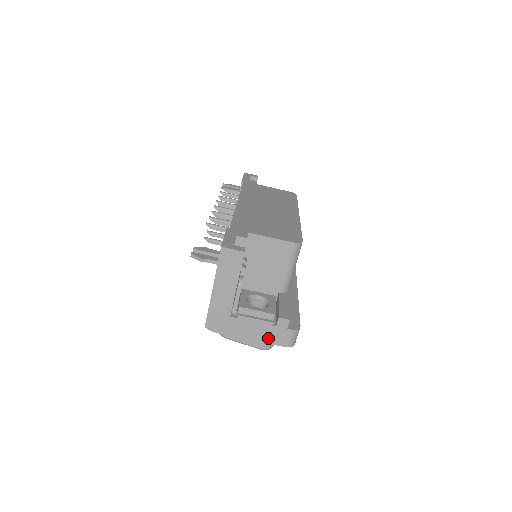
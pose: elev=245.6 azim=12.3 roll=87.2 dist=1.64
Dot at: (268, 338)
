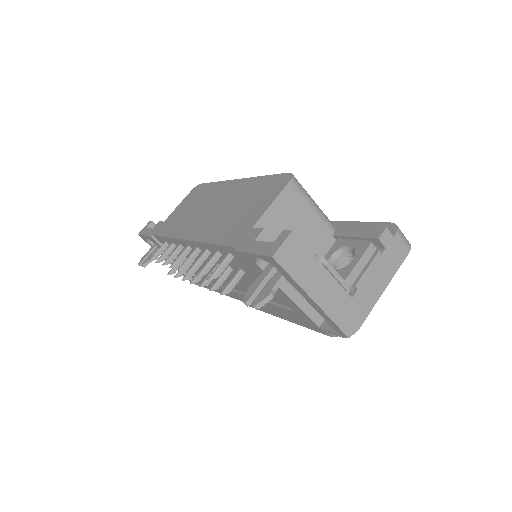
Dot at: (392, 266)
